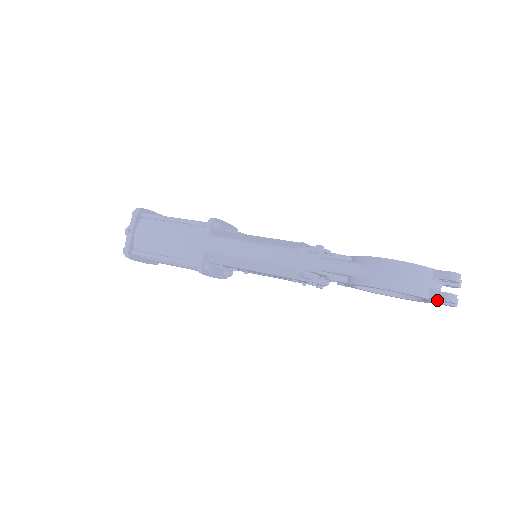
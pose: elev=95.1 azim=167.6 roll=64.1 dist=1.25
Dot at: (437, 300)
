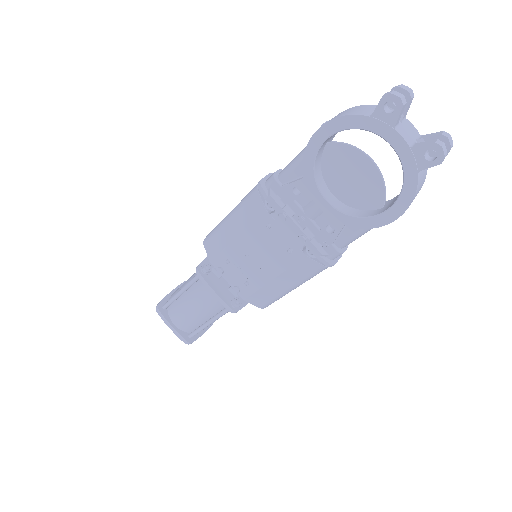
Dot at: (384, 116)
